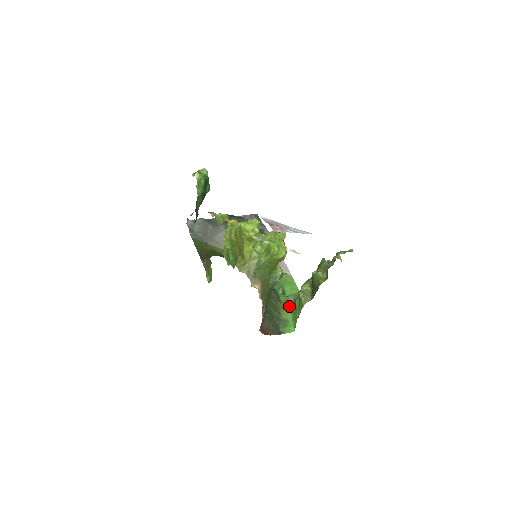
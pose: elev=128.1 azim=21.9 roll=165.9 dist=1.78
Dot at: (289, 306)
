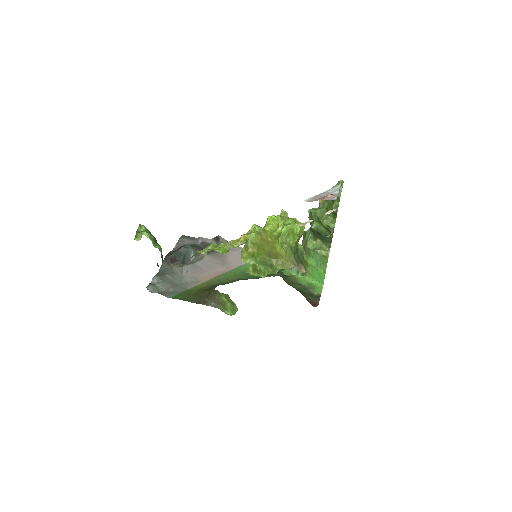
Dot at: (299, 273)
